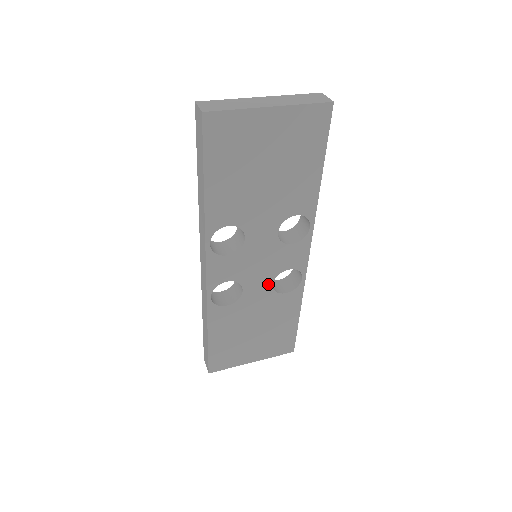
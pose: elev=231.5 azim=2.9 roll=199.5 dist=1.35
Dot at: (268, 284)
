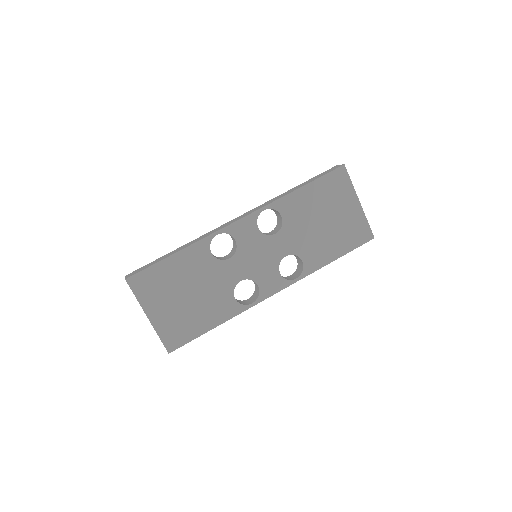
Dot at: (240, 277)
